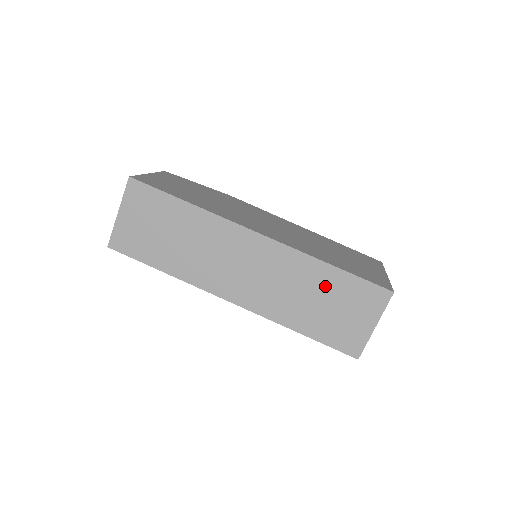
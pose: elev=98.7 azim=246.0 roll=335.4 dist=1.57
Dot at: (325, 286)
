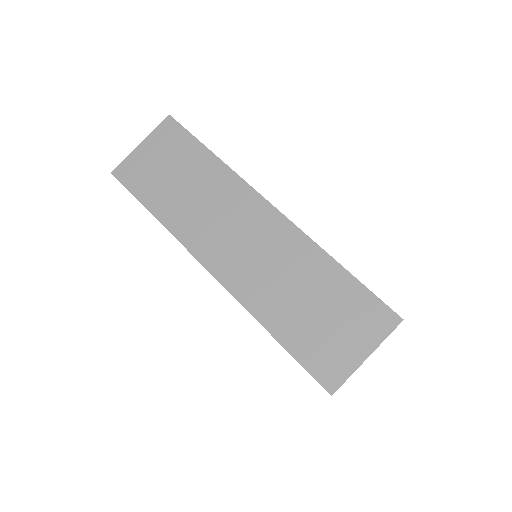
Dot at: (323, 286)
